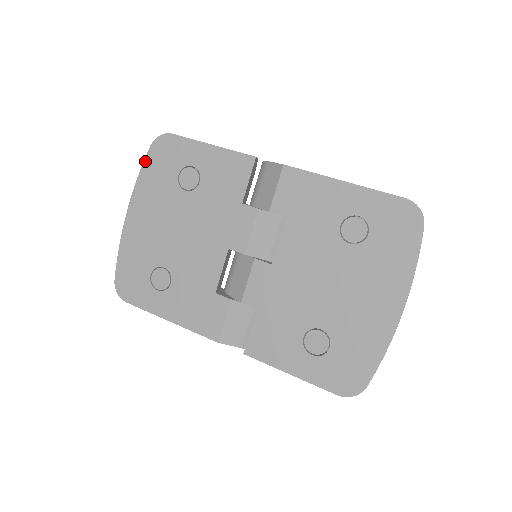
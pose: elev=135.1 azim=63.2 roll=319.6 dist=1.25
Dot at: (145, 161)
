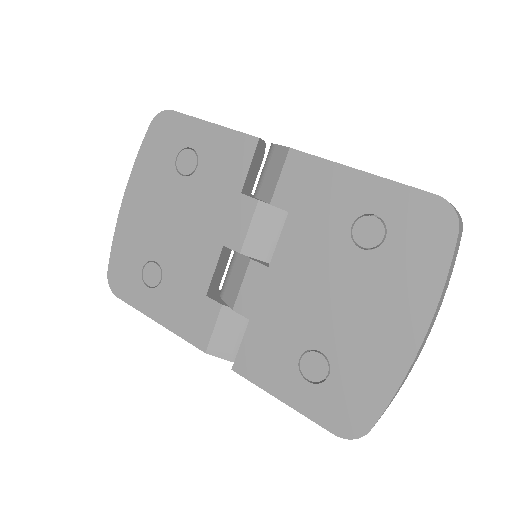
Dot at: (144, 141)
